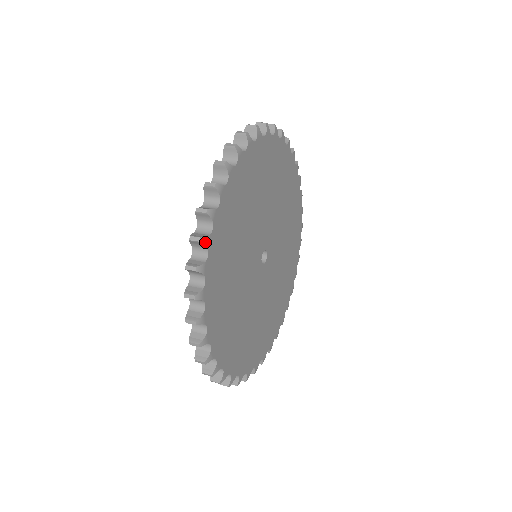
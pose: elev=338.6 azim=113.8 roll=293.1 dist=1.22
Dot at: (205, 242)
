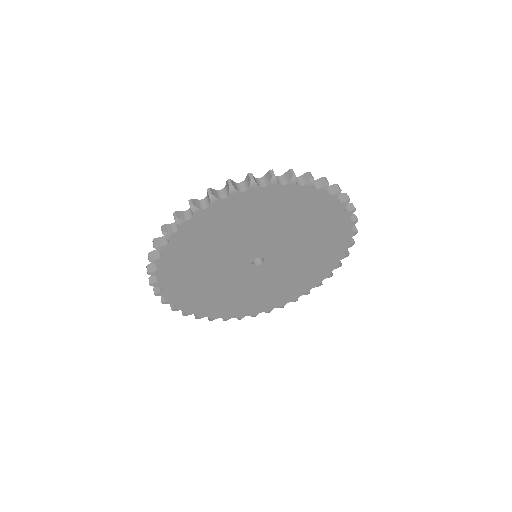
Dot at: (154, 285)
